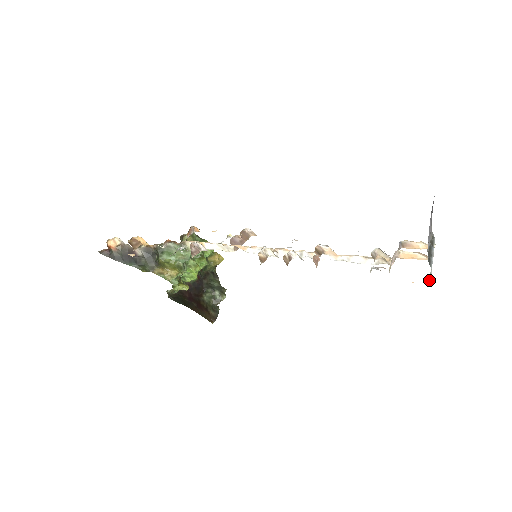
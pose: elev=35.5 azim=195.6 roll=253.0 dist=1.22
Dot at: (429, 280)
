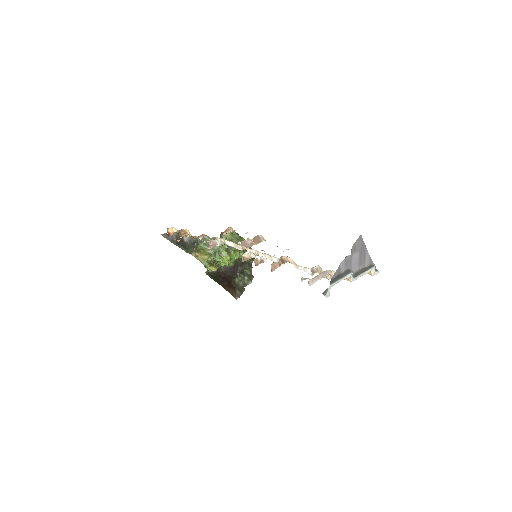
Dot at: (325, 293)
